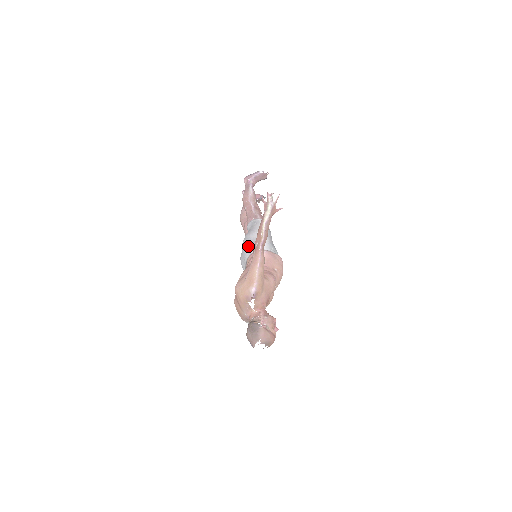
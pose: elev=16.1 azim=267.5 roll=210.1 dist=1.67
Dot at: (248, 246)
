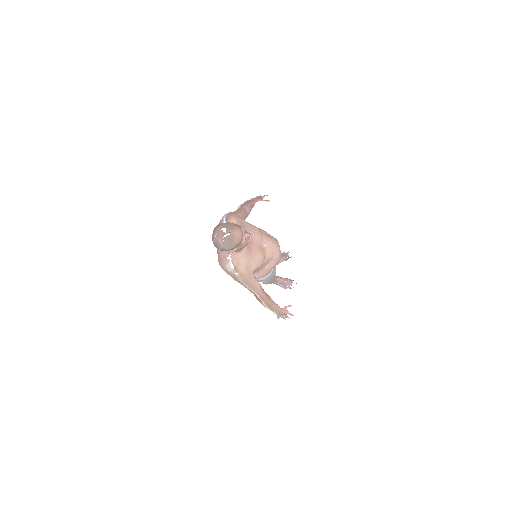
Dot at: occluded
